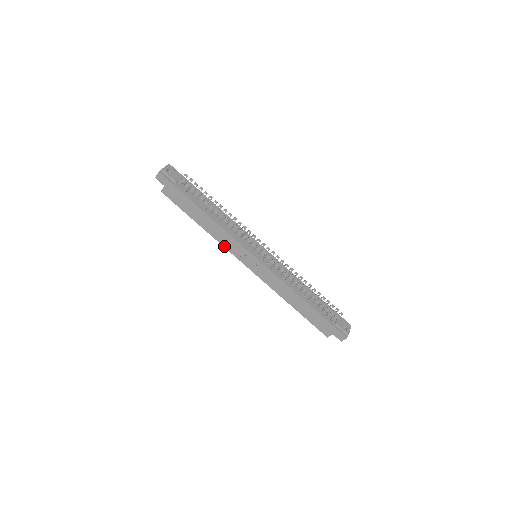
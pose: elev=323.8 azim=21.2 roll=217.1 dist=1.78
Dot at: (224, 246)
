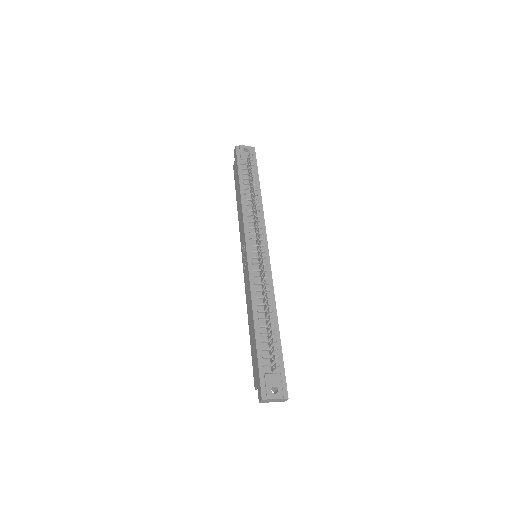
Dot at: (240, 232)
